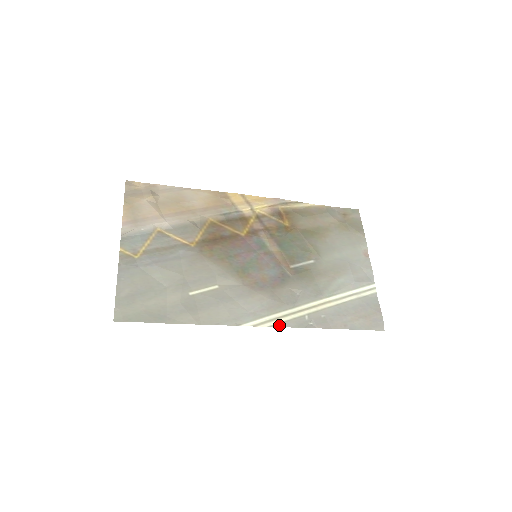
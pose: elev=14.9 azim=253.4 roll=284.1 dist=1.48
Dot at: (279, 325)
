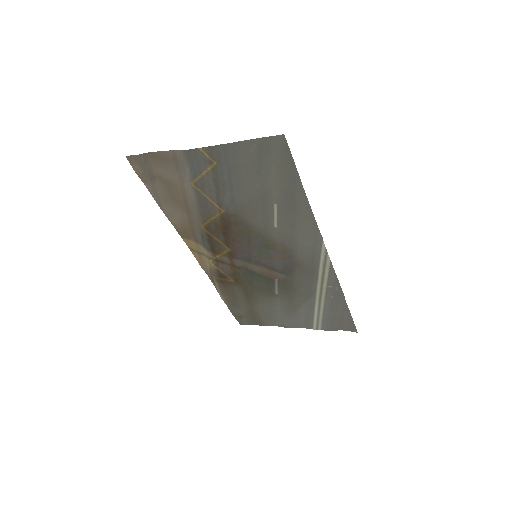
Dot at: (331, 268)
